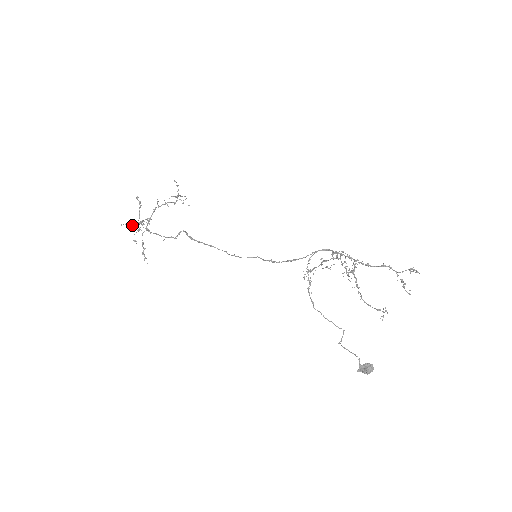
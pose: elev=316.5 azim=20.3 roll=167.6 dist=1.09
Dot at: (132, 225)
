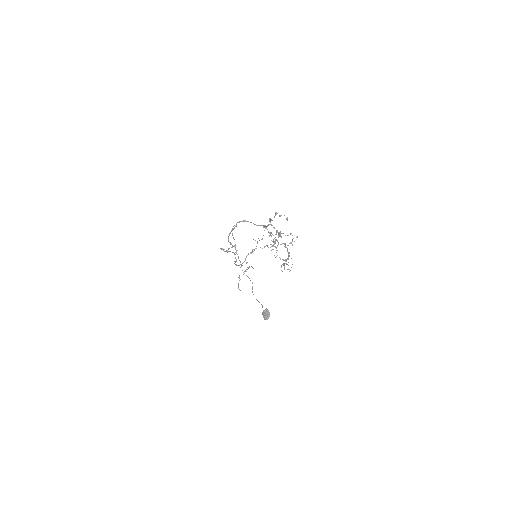
Dot at: occluded
